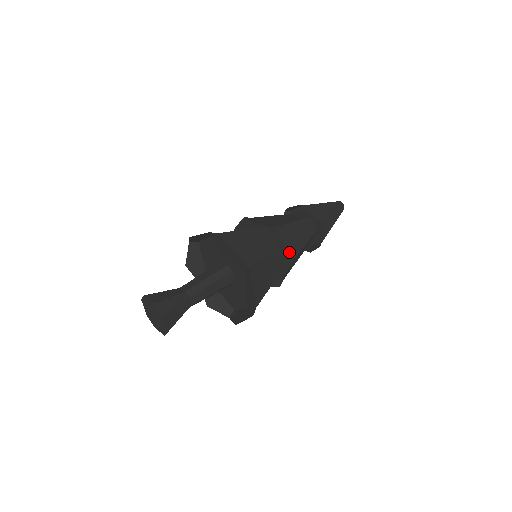
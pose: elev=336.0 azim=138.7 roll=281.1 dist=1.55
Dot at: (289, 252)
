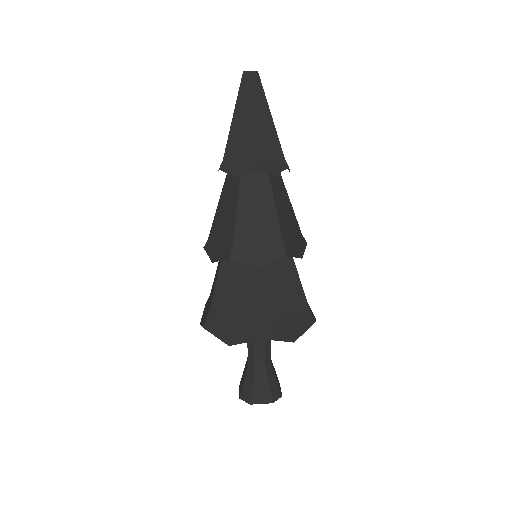
Dot at: (297, 235)
